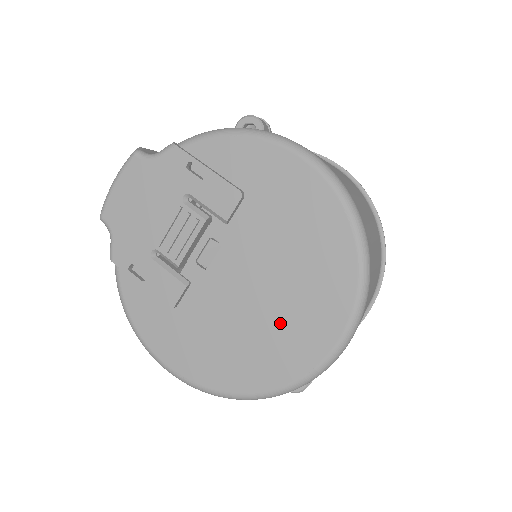
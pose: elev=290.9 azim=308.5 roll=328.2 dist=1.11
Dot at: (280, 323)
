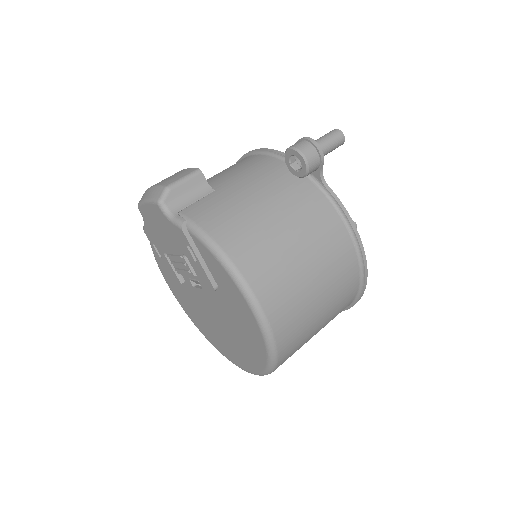
Dot at: (224, 339)
